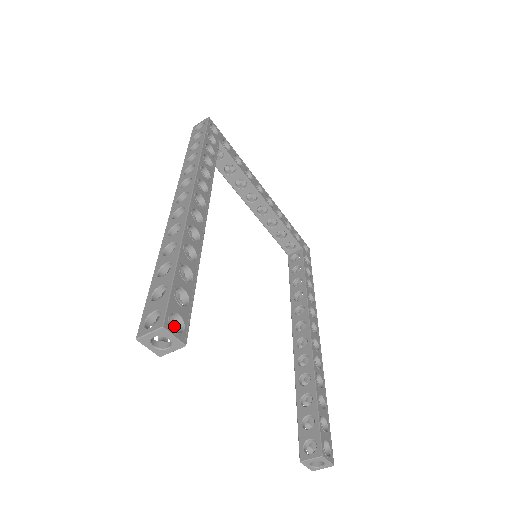
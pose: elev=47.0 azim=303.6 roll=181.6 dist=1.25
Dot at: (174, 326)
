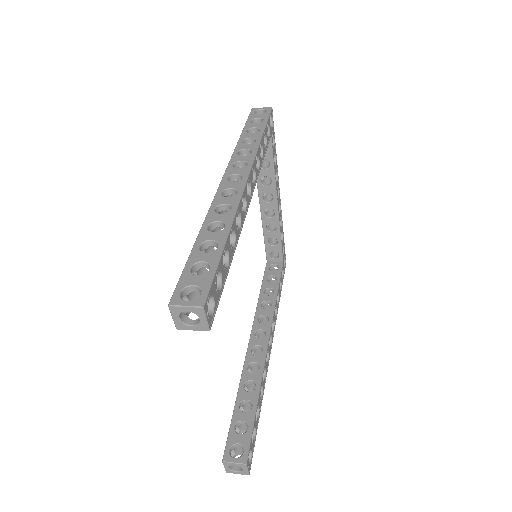
Dot at: occluded
